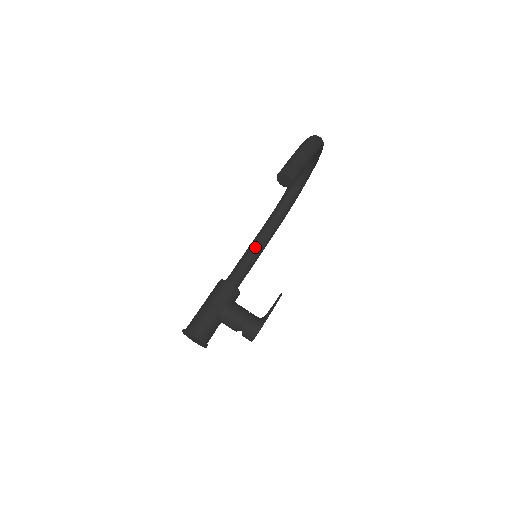
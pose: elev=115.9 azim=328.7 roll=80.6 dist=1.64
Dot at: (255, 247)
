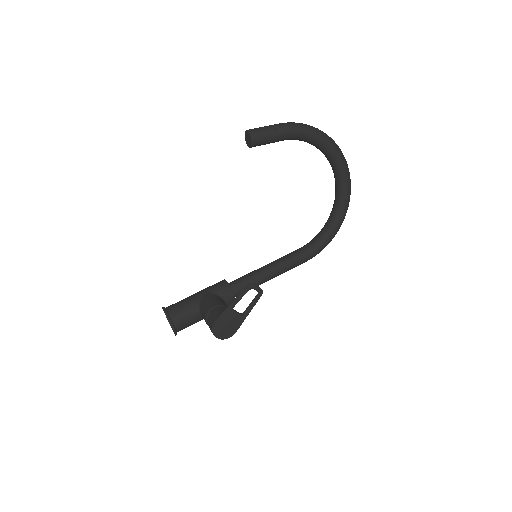
Dot at: (272, 262)
